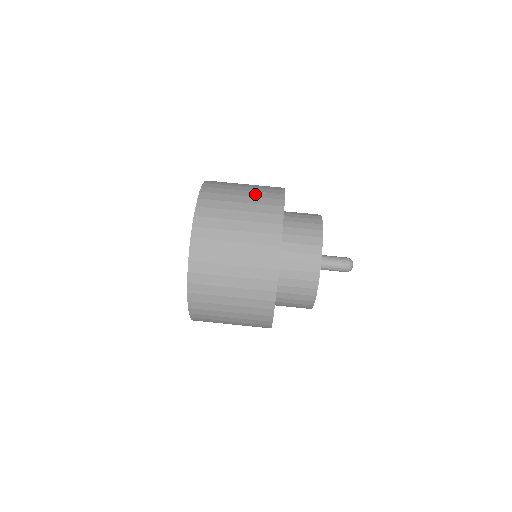
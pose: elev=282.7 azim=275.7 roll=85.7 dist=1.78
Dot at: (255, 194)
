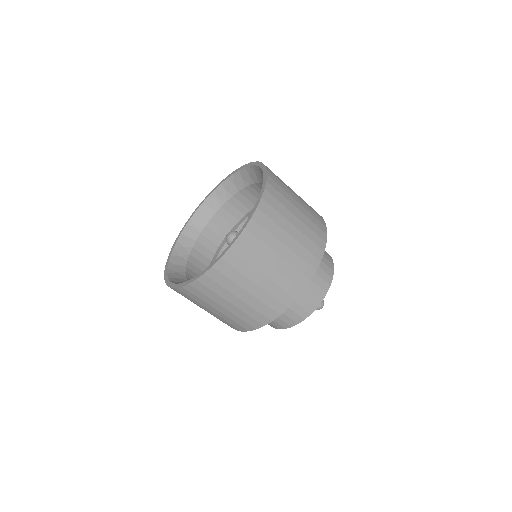
Dot at: (305, 202)
